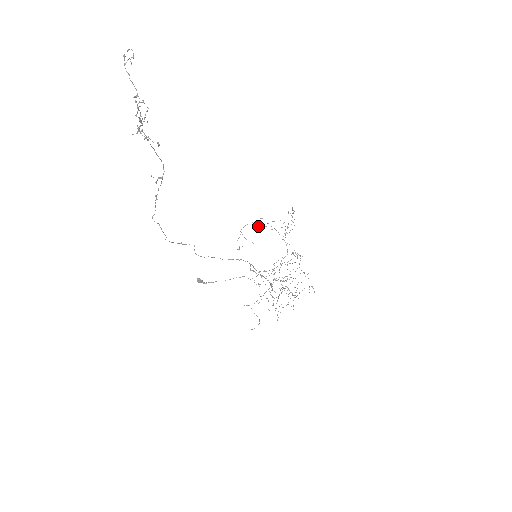
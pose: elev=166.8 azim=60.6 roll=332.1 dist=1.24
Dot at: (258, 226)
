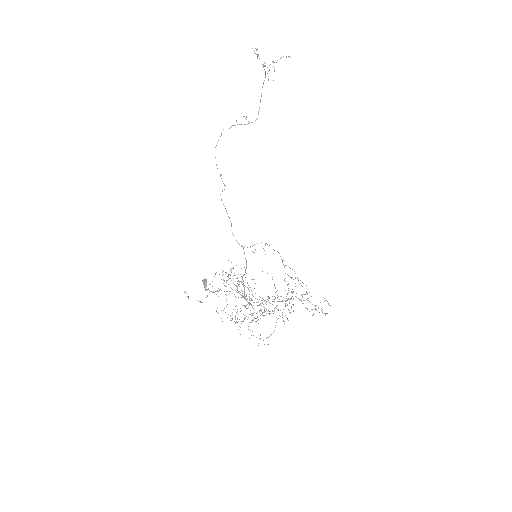
Dot at: occluded
